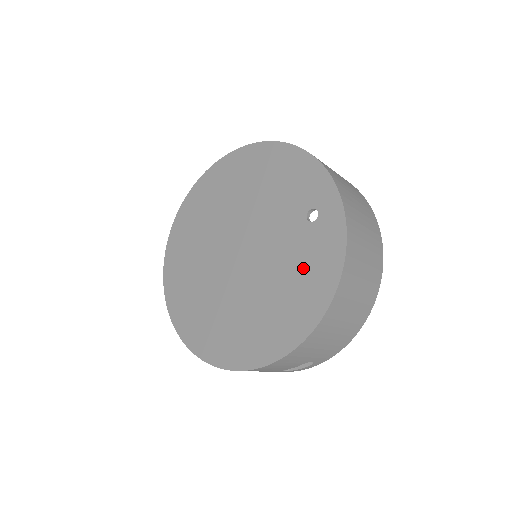
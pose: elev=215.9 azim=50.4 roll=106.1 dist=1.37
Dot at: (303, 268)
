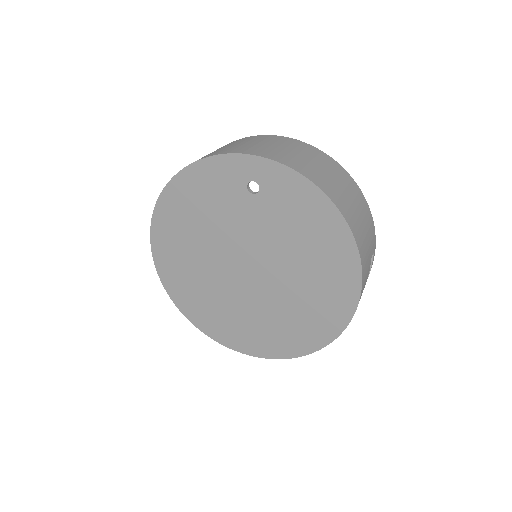
Dot at: (295, 220)
